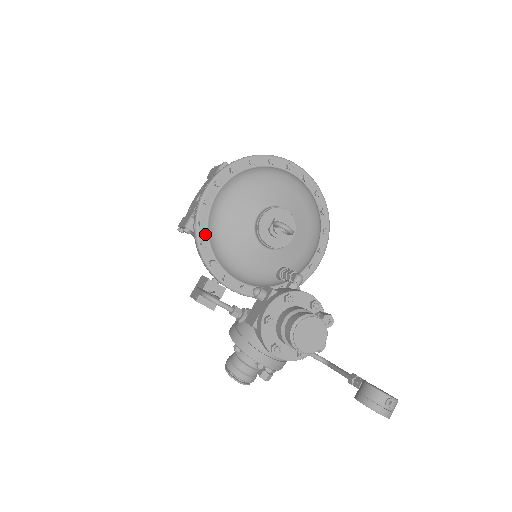
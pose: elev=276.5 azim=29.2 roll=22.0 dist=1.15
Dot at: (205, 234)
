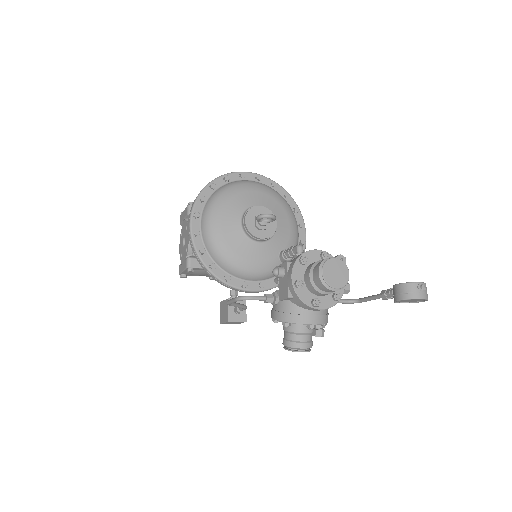
Dot at: (209, 259)
